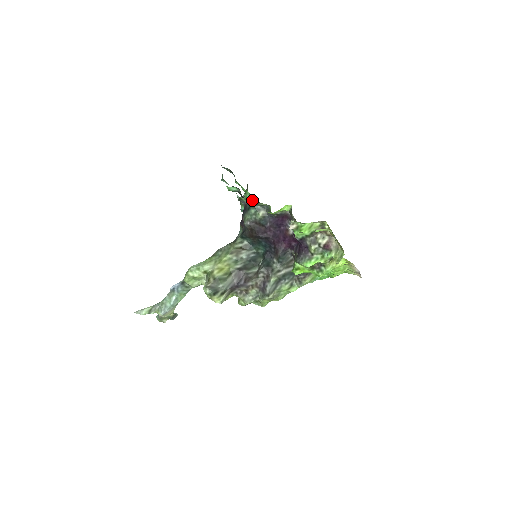
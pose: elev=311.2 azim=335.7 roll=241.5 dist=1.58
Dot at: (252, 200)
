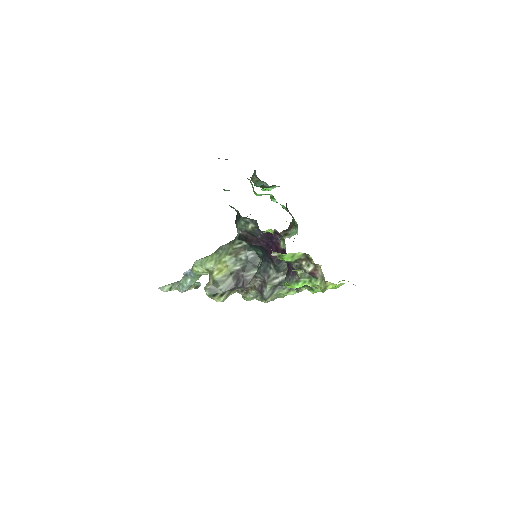
Dot at: occluded
